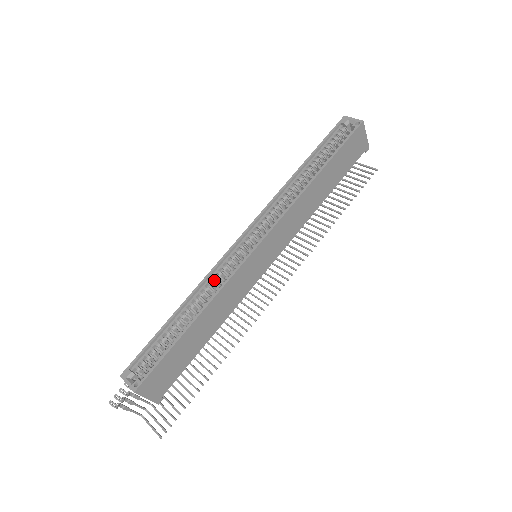
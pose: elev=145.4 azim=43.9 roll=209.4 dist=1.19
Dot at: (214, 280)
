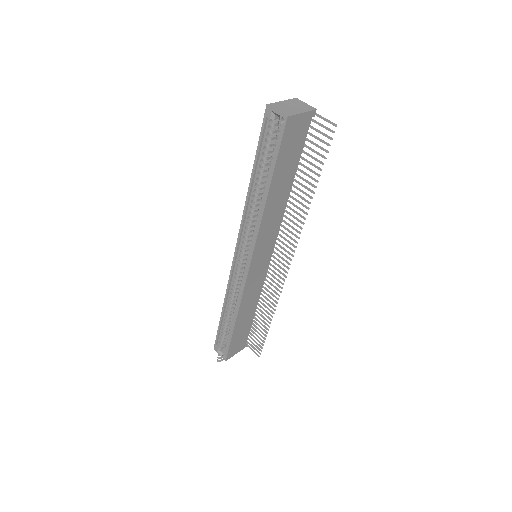
Dot at: (234, 290)
